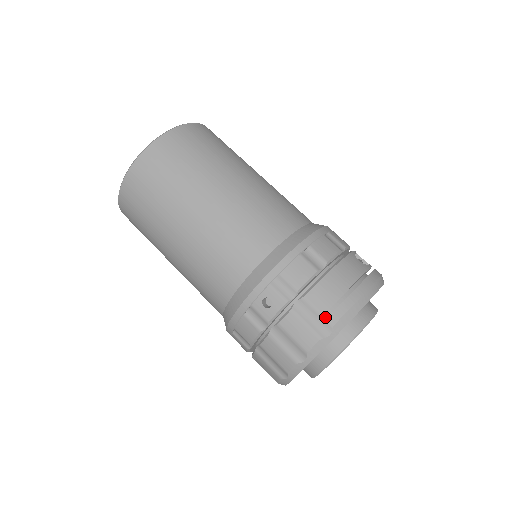
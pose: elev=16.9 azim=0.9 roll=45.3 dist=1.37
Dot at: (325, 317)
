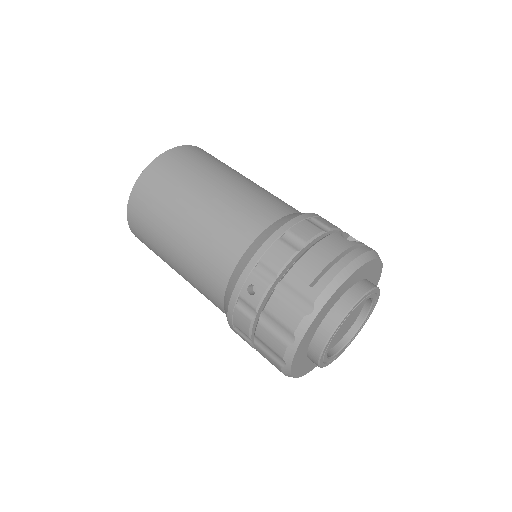
Dot at: (306, 294)
